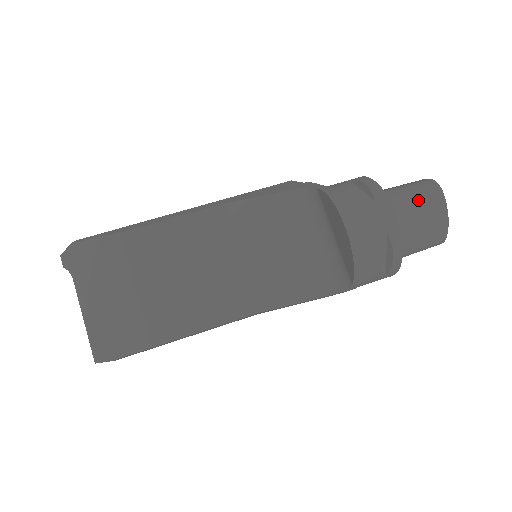
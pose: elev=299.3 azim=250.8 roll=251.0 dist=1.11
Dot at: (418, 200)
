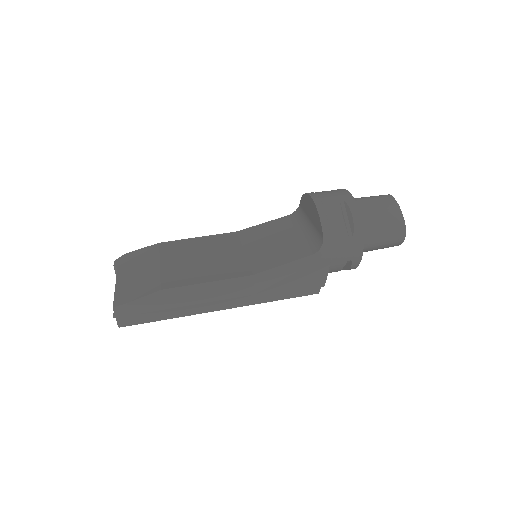
Dot at: (372, 198)
